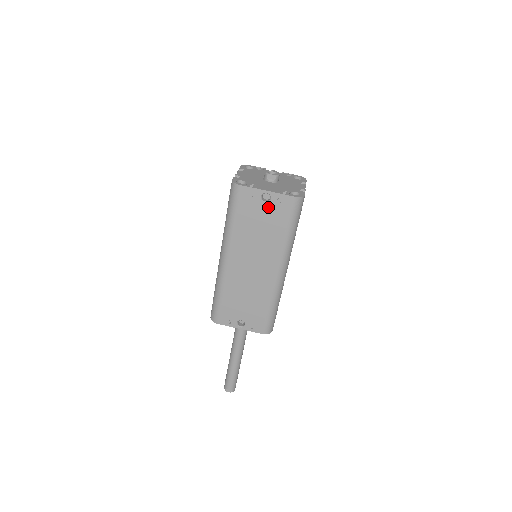
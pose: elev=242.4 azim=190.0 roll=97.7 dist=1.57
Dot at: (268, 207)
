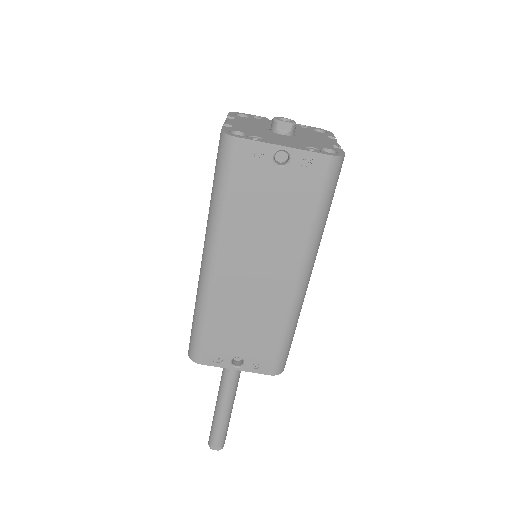
Dot at: (285, 175)
